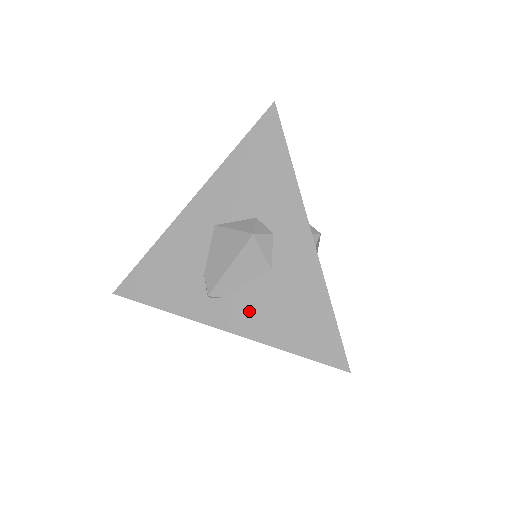
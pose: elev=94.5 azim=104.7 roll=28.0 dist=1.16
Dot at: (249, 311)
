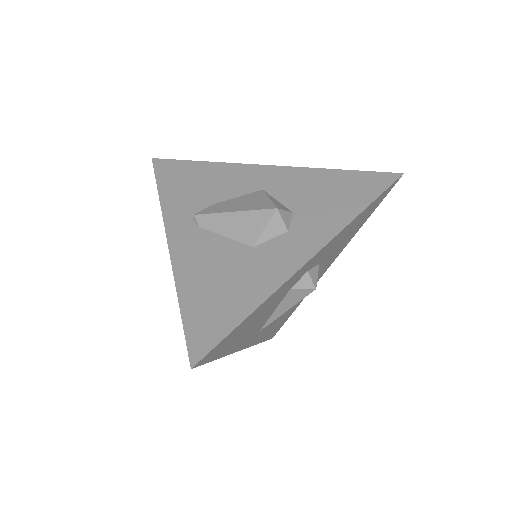
Dot at: (200, 252)
